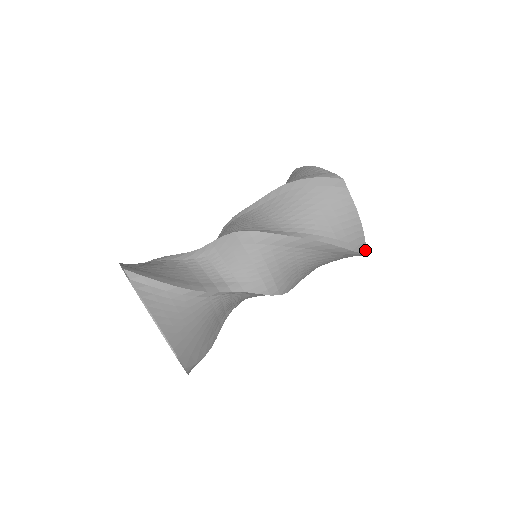
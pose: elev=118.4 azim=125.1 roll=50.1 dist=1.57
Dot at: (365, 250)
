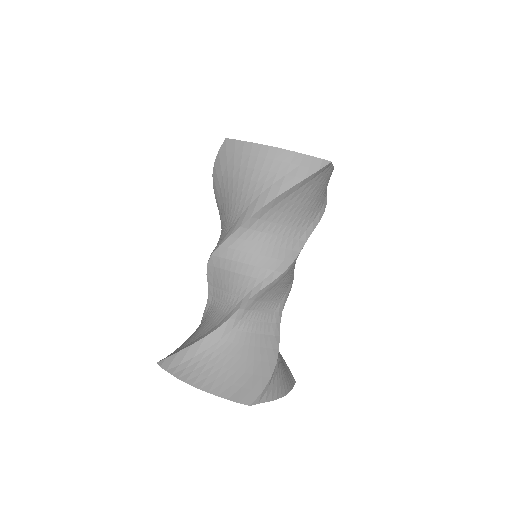
Dot at: occluded
